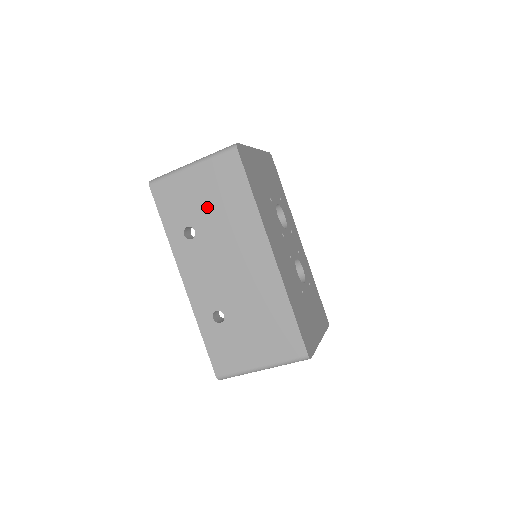
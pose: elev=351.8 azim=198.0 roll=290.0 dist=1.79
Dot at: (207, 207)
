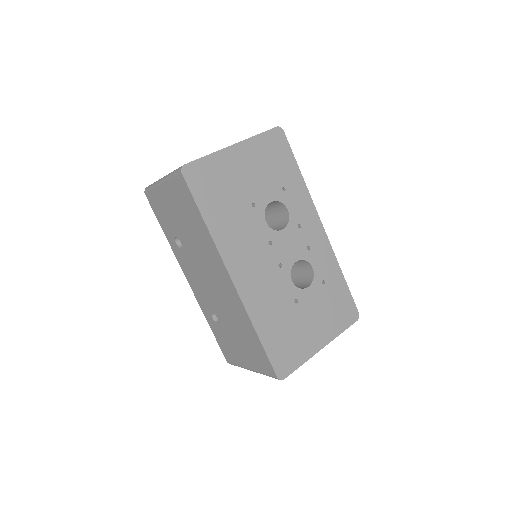
Dot at: (181, 224)
